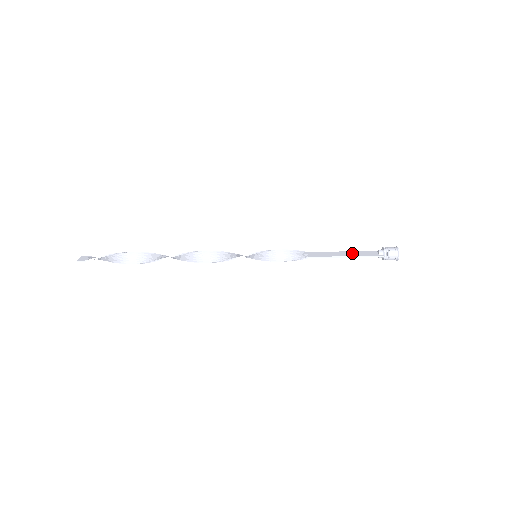
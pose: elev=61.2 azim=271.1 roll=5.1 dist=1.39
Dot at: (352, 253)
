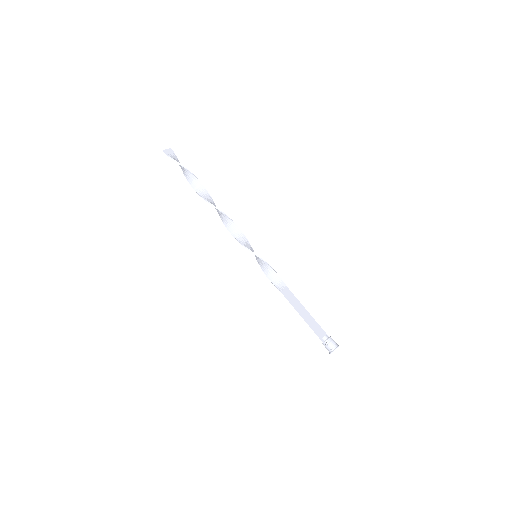
Dot at: (310, 318)
